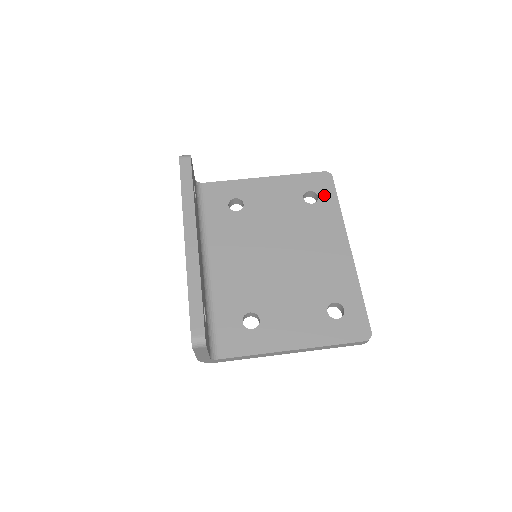
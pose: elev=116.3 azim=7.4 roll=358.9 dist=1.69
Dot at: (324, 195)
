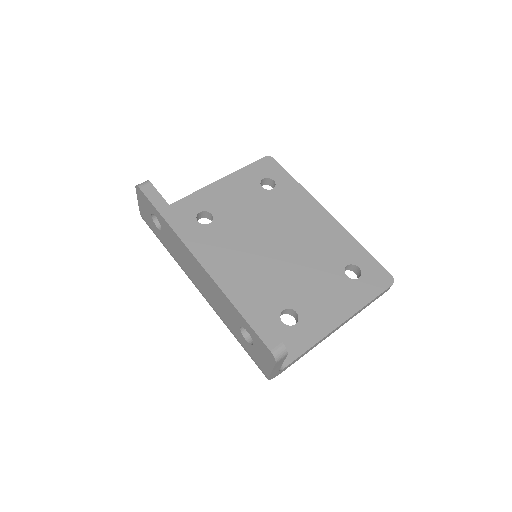
Dot at: (278, 177)
